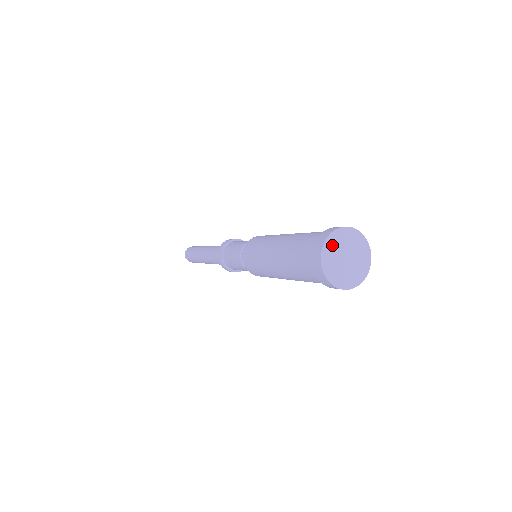
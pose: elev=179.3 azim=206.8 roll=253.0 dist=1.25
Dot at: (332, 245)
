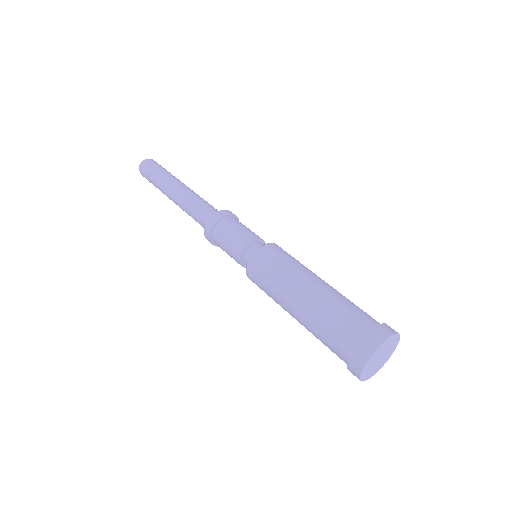
Dot at: (376, 354)
